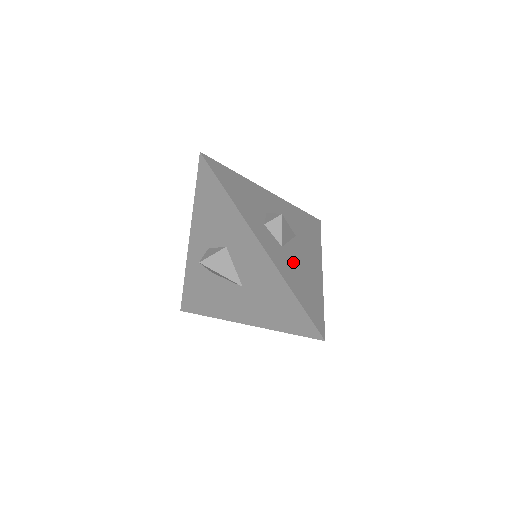
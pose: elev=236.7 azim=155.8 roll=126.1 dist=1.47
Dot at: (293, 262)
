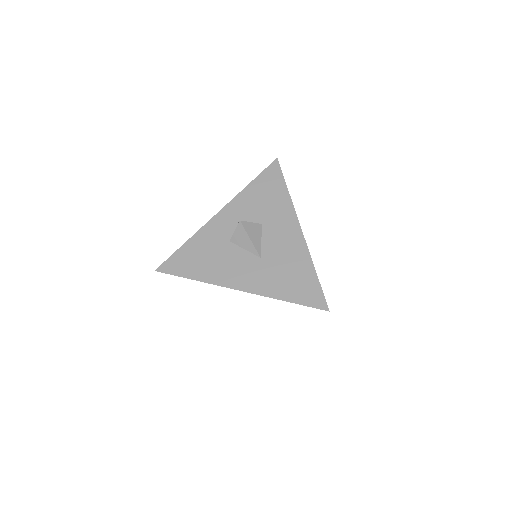
Dot at: occluded
